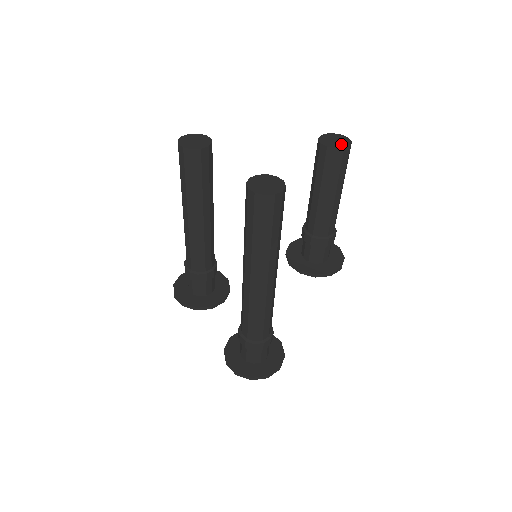
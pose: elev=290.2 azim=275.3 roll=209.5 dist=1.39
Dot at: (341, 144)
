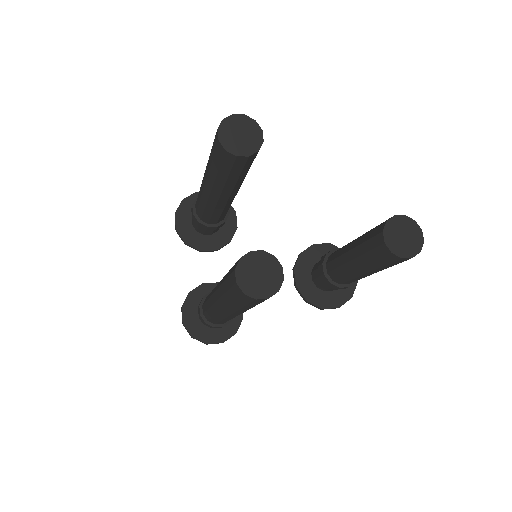
Dot at: (404, 249)
